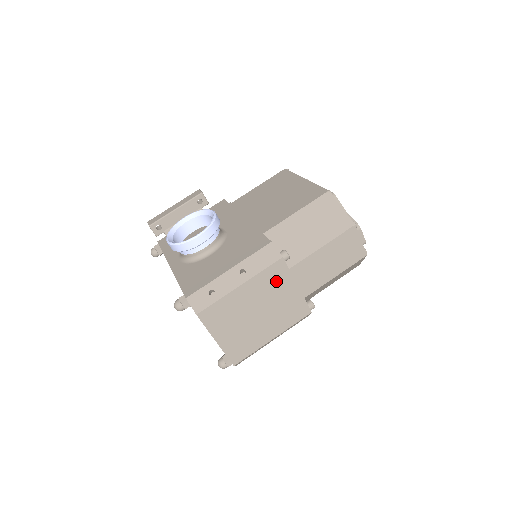
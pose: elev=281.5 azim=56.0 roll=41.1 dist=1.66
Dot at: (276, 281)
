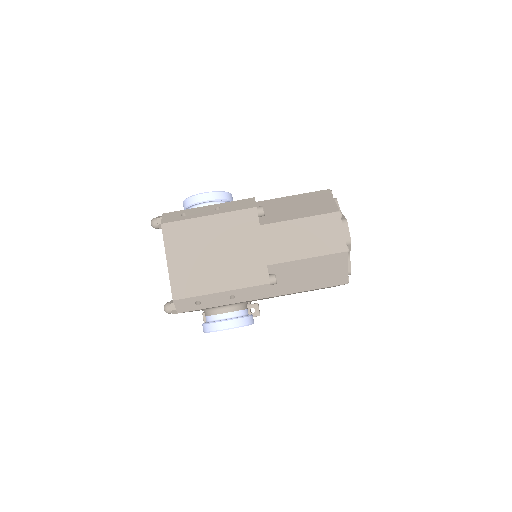
Dot at: (243, 228)
